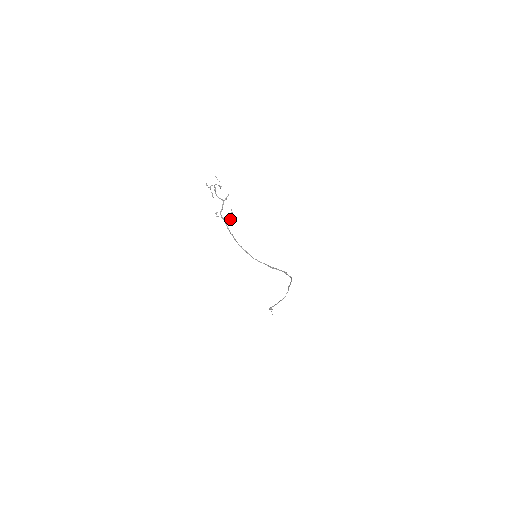
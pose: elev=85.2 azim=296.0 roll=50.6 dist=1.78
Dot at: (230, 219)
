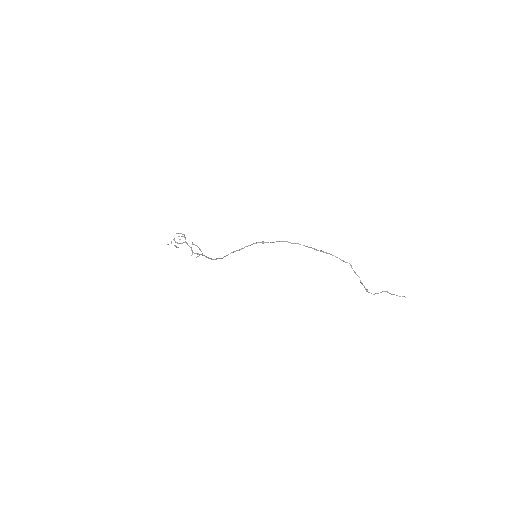
Dot at: (199, 249)
